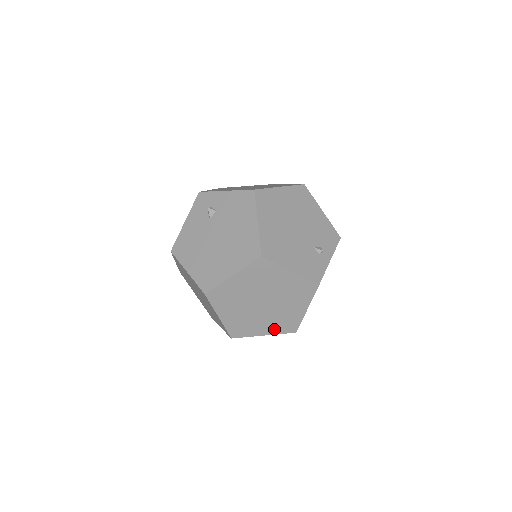
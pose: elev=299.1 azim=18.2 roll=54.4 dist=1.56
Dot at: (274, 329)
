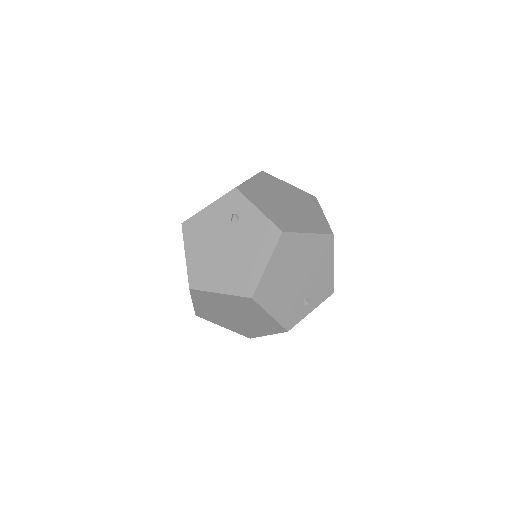
Dot at: (234, 329)
